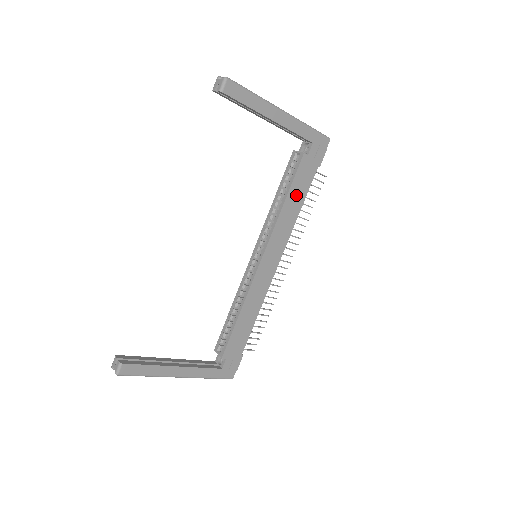
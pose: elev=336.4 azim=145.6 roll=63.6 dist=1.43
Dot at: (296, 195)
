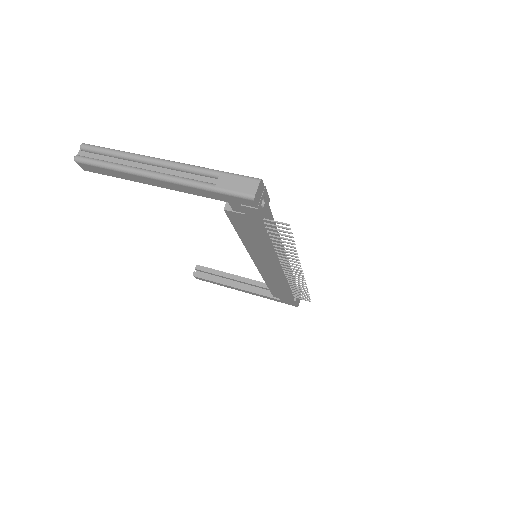
Dot at: (251, 236)
